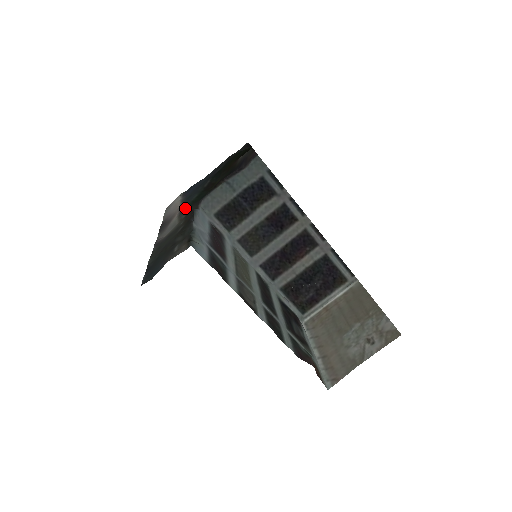
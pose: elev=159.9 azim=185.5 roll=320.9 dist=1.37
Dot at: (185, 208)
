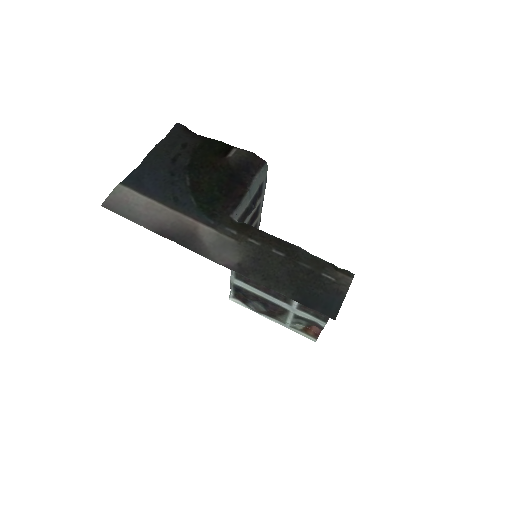
Dot at: (209, 218)
